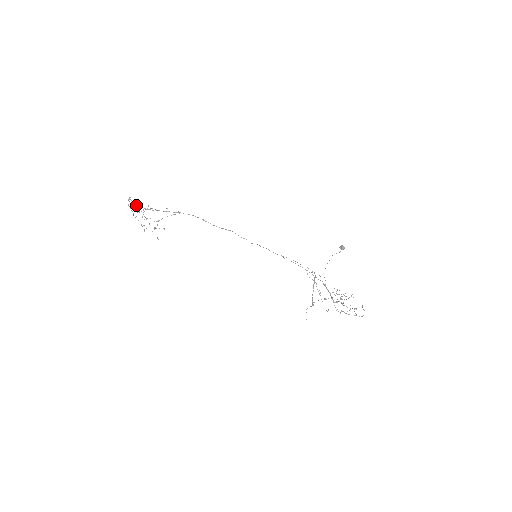
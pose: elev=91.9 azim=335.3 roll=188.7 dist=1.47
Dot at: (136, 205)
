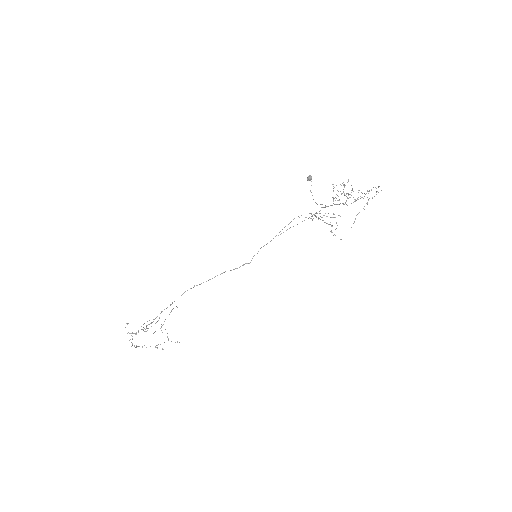
Dot at: (135, 334)
